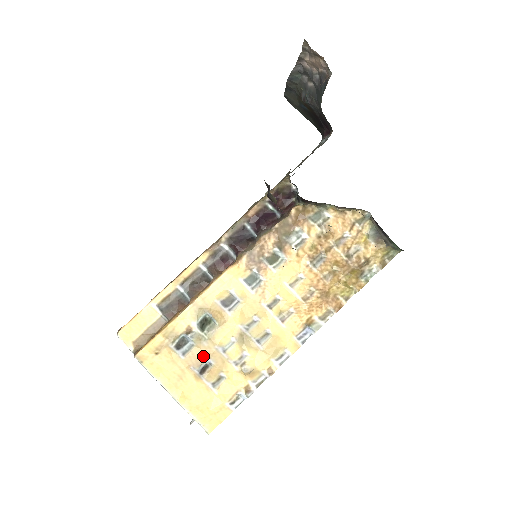
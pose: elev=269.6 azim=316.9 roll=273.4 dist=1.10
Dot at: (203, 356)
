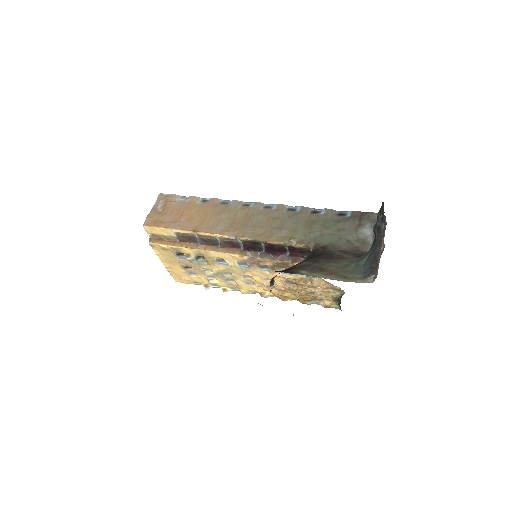
Dot at: (190, 265)
